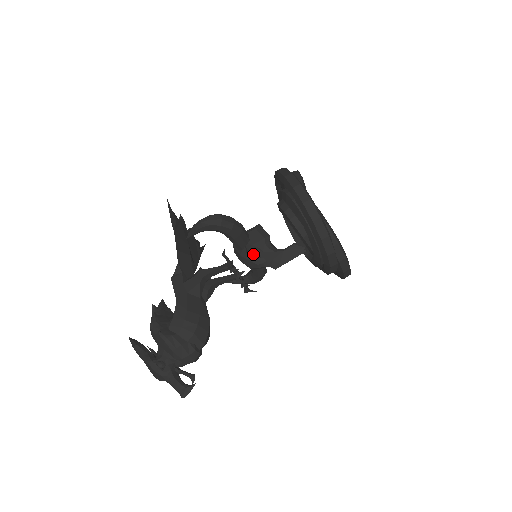
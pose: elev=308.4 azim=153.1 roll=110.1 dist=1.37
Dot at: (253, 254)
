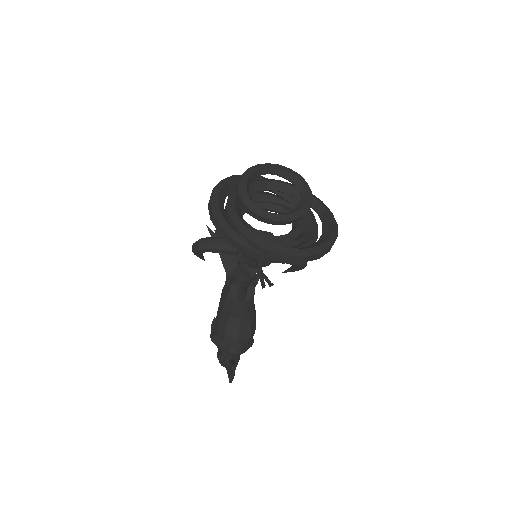
Dot at: (241, 259)
